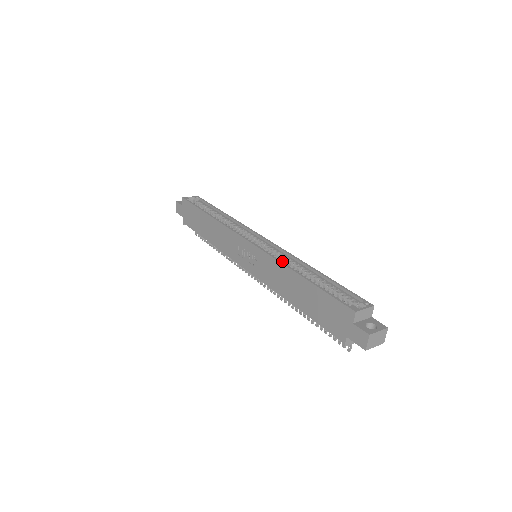
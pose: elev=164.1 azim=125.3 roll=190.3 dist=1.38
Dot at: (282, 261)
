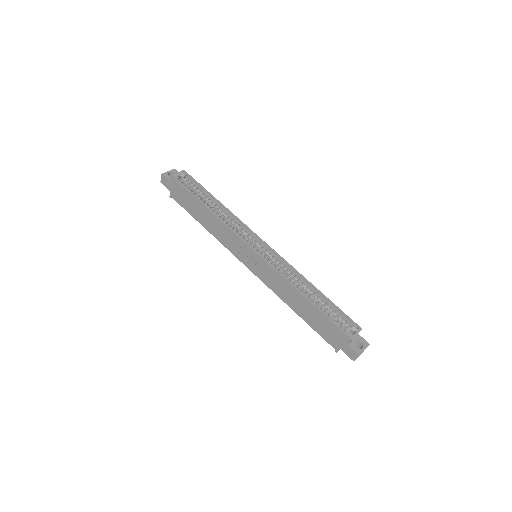
Dot at: (286, 276)
